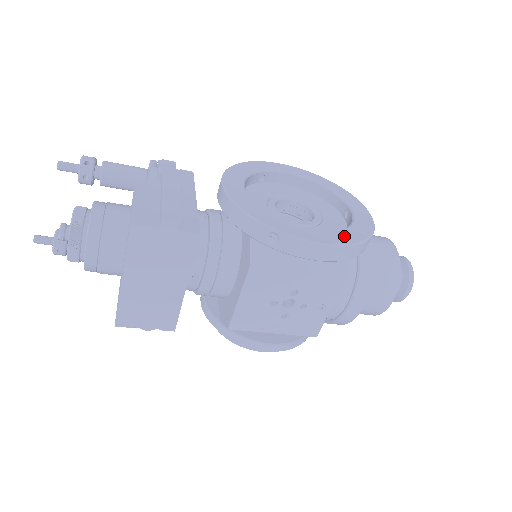
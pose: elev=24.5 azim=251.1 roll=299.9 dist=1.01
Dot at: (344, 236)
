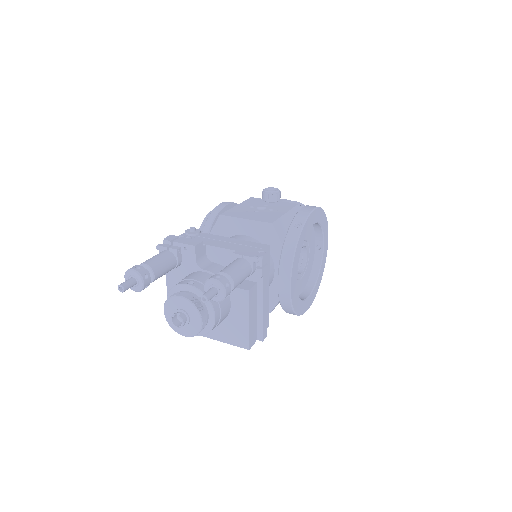
Dot at: (316, 291)
